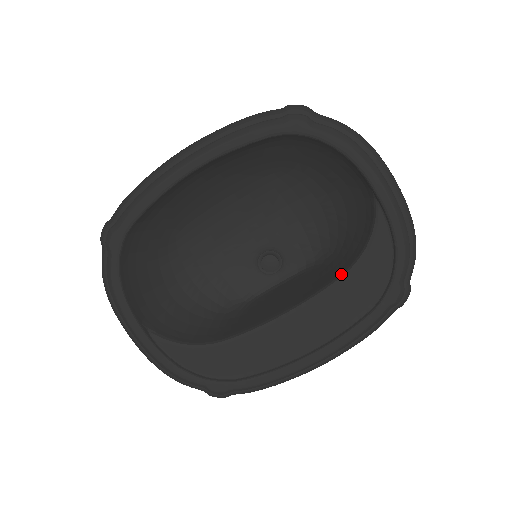
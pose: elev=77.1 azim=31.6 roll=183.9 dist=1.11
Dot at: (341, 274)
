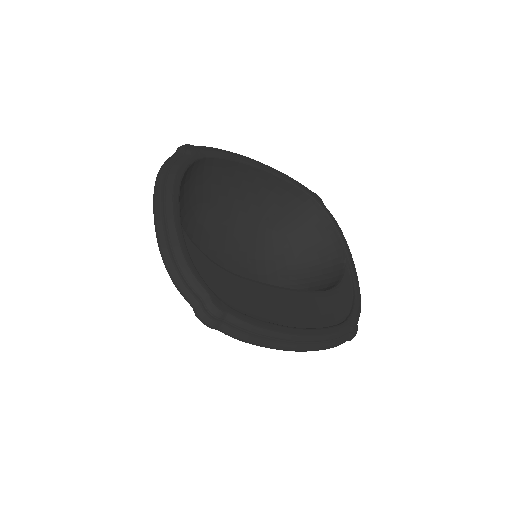
Dot at: occluded
